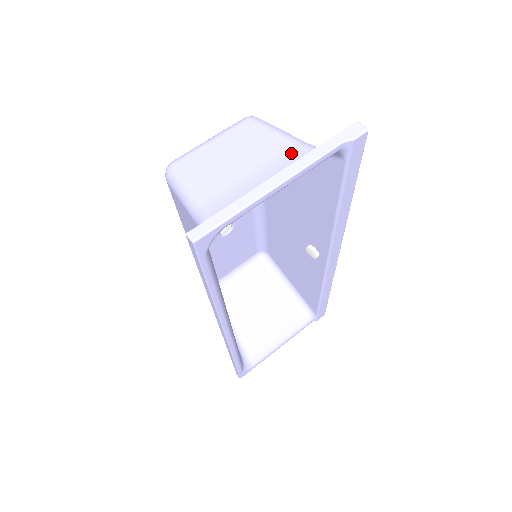
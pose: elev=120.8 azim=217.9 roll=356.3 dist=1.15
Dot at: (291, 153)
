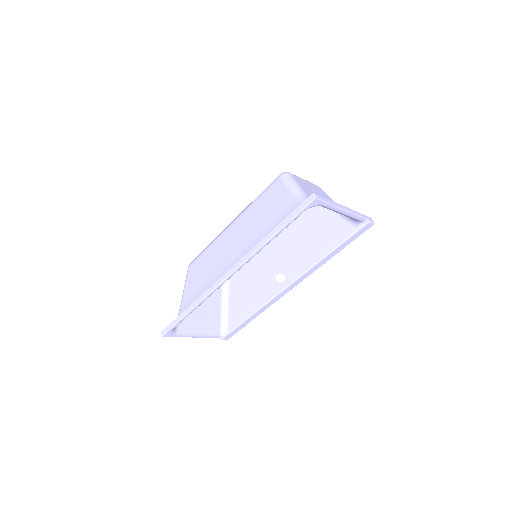
Dot at: occluded
